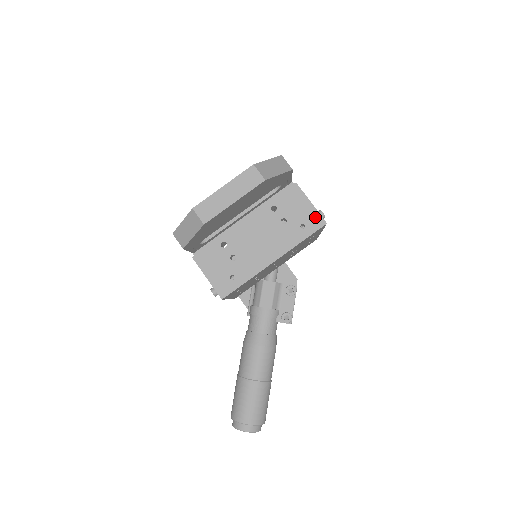
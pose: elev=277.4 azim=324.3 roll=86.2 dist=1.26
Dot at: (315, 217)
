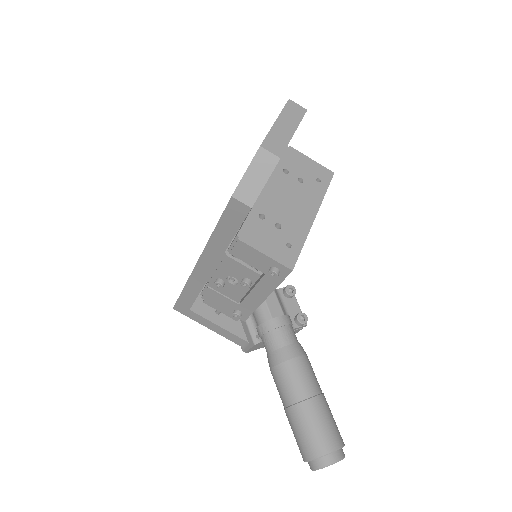
Dot at: (322, 170)
